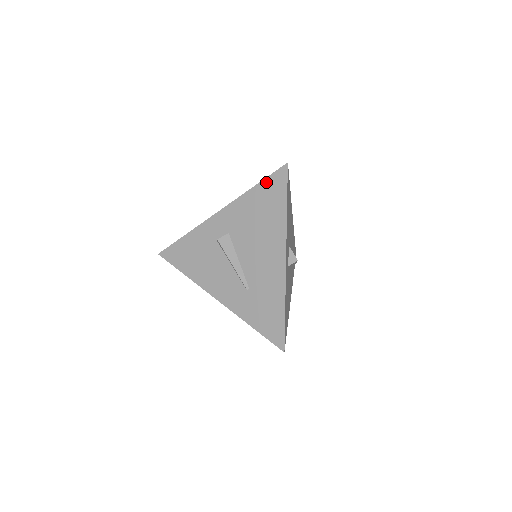
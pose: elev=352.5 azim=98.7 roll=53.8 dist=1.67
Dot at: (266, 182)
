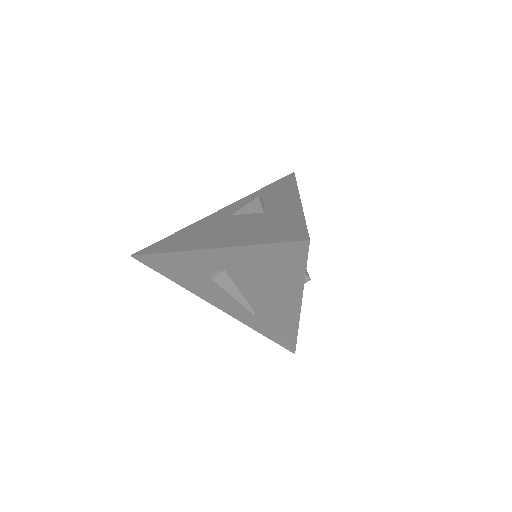
Dot at: (276, 247)
